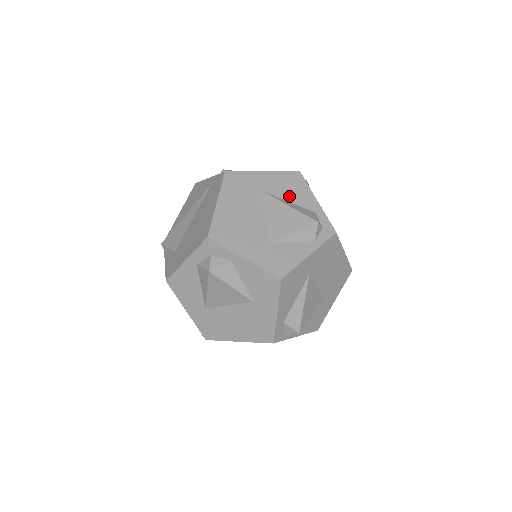
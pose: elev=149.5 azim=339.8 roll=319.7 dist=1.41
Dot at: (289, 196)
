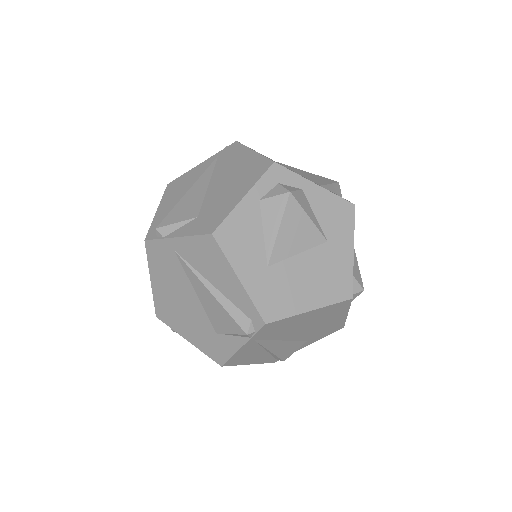
Dot at: occluded
